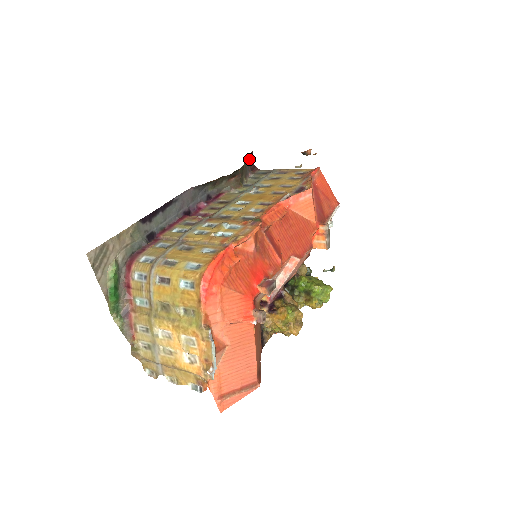
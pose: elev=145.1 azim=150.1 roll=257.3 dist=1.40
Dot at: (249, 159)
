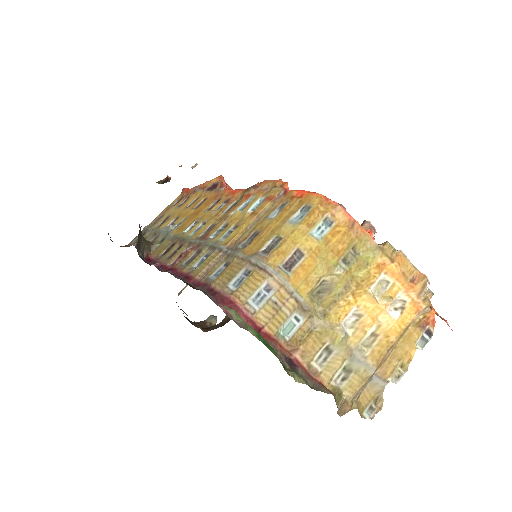
Dot at: occluded
